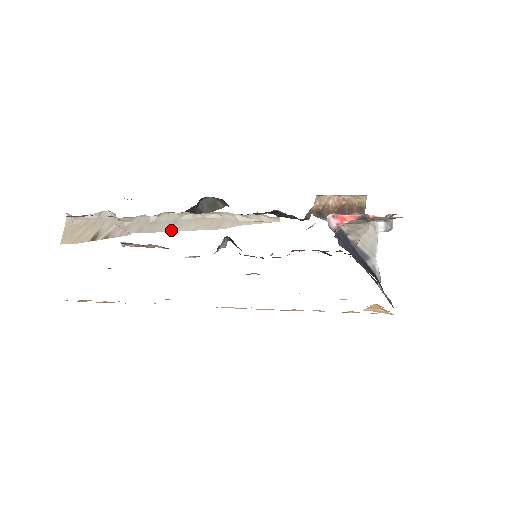
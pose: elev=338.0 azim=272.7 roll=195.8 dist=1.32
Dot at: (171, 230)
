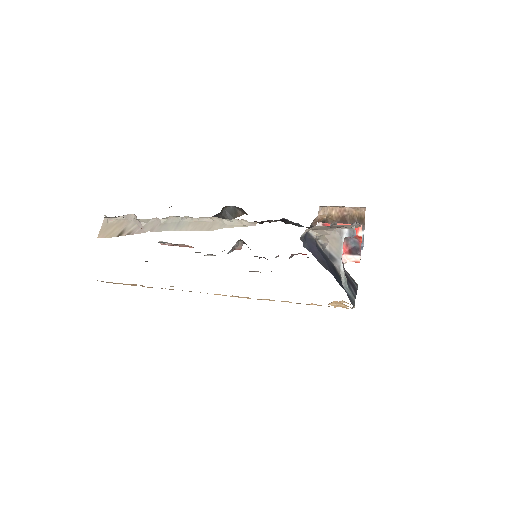
Dot at: (174, 230)
